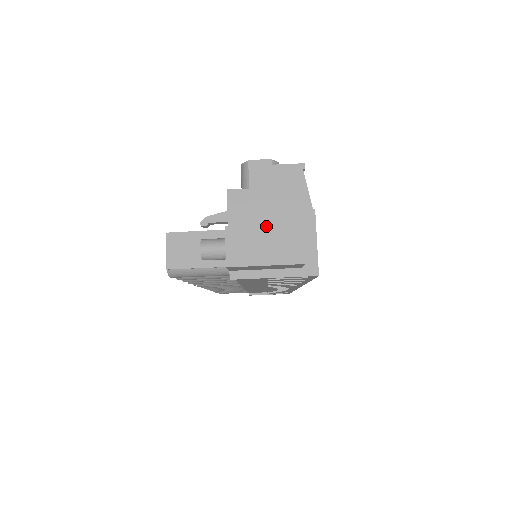
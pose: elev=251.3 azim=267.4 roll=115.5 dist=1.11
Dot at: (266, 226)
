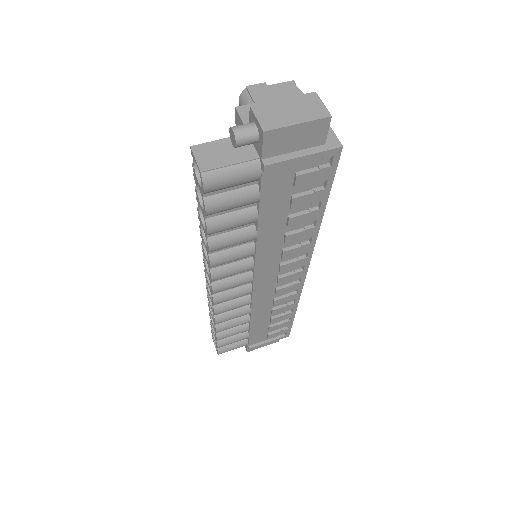
Dot at: (286, 99)
